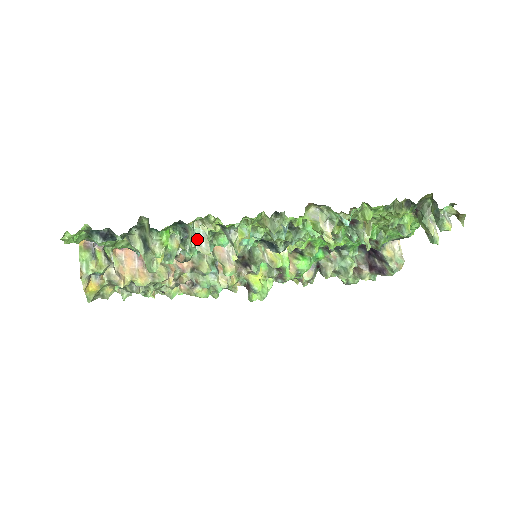
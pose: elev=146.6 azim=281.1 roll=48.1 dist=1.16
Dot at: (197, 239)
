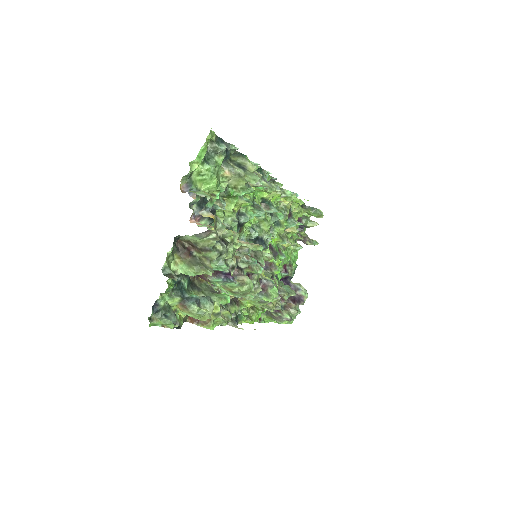
Dot at: (253, 184)
